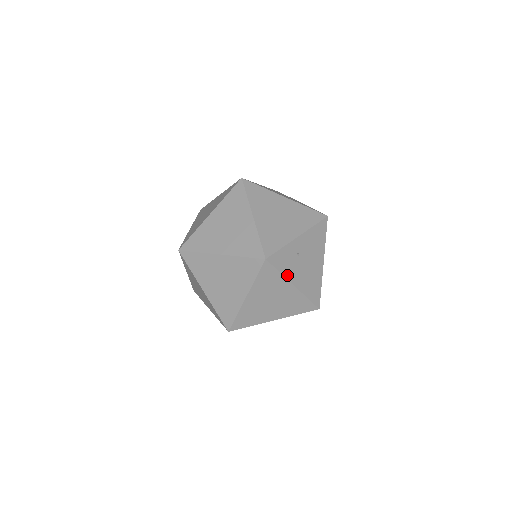
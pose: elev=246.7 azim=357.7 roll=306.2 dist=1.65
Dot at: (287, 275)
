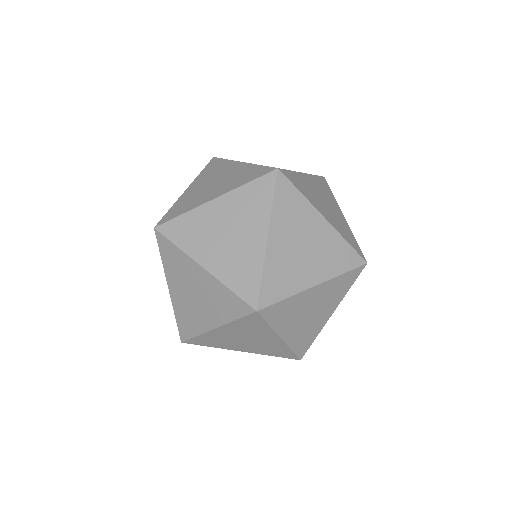
Dot at: (343, 297)
